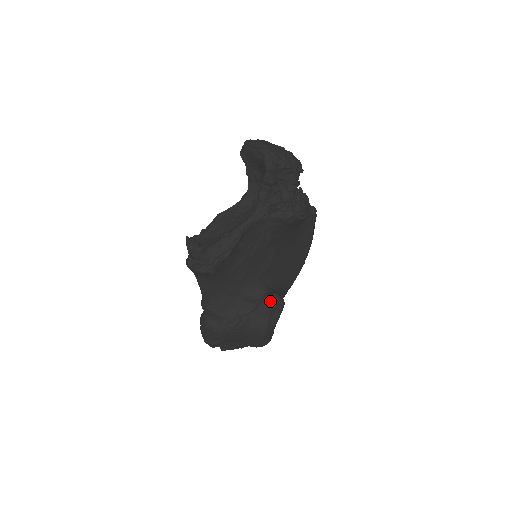
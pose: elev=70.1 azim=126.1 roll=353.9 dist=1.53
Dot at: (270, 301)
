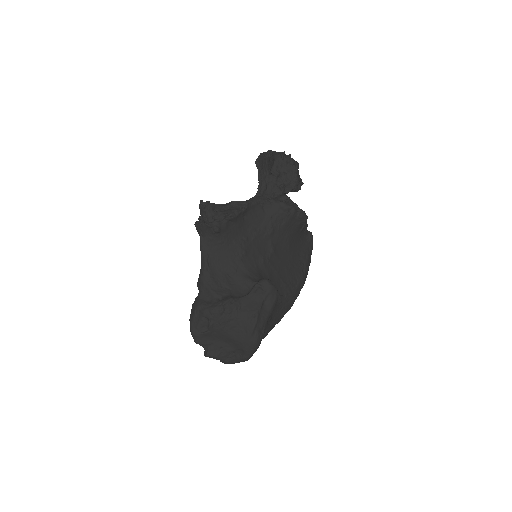
Dot at: (265, 284)
